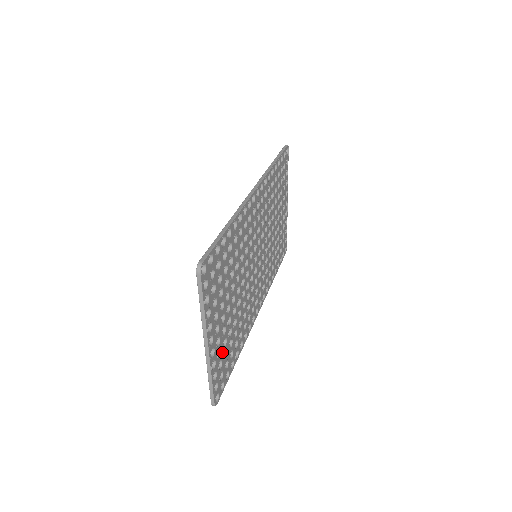
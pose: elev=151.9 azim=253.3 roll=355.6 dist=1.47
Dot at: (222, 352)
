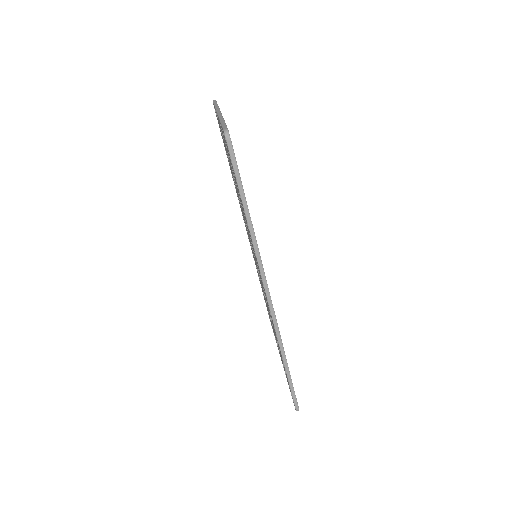
Dot at: occluded
